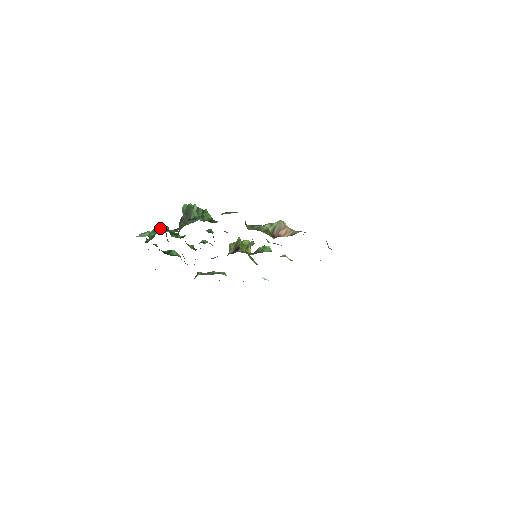
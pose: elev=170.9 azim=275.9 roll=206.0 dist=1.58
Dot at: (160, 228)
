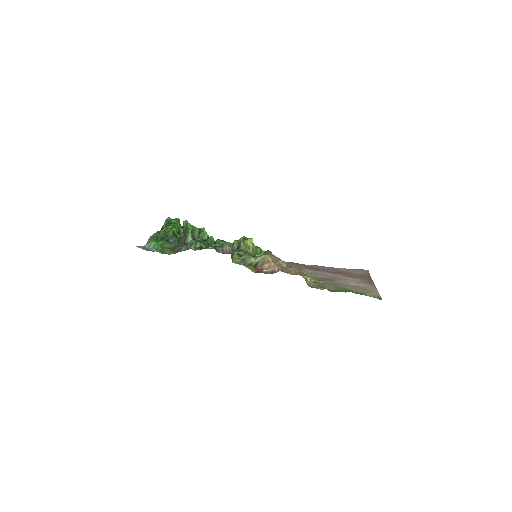
Dot at: (160, 247)
